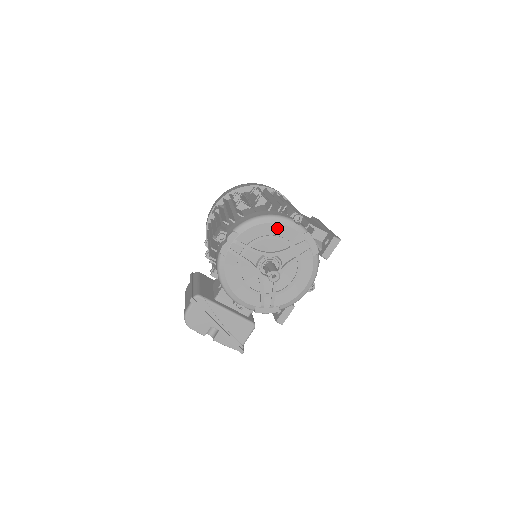
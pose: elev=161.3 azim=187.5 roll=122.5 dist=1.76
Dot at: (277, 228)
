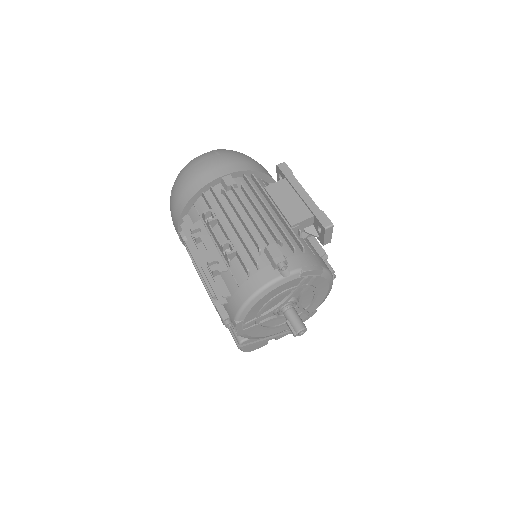
Dot at: (272, 293)
